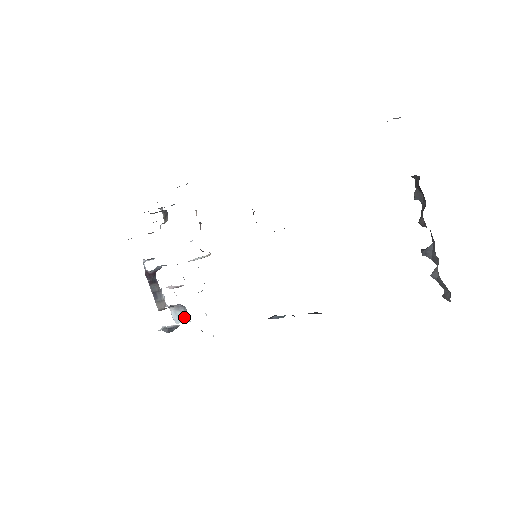
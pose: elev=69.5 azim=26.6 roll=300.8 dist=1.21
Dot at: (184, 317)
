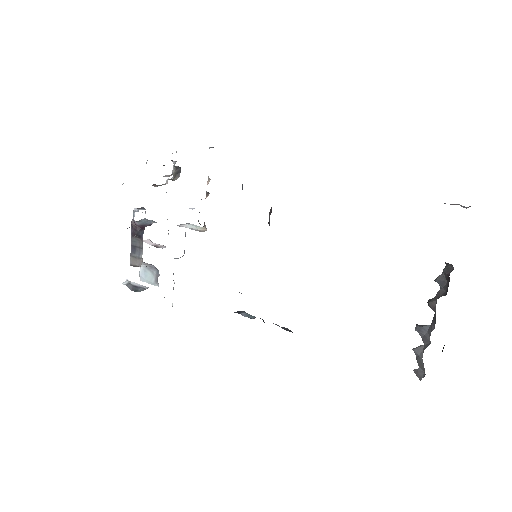
Dot at: (153, 279)
